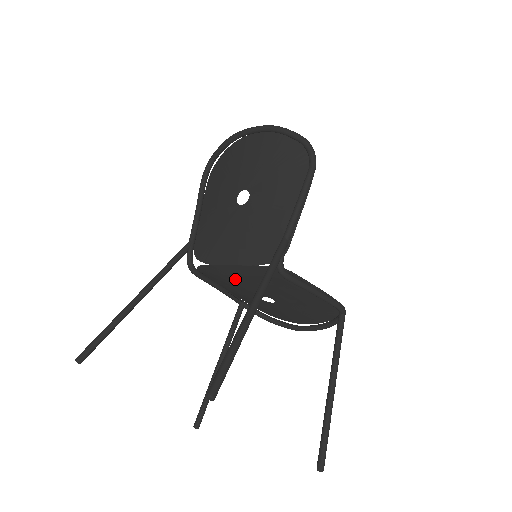
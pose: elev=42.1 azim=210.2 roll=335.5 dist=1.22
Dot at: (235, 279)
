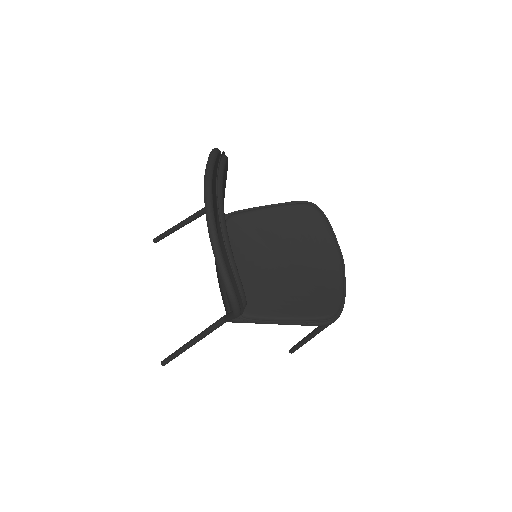
Dot at: (242, 255)
